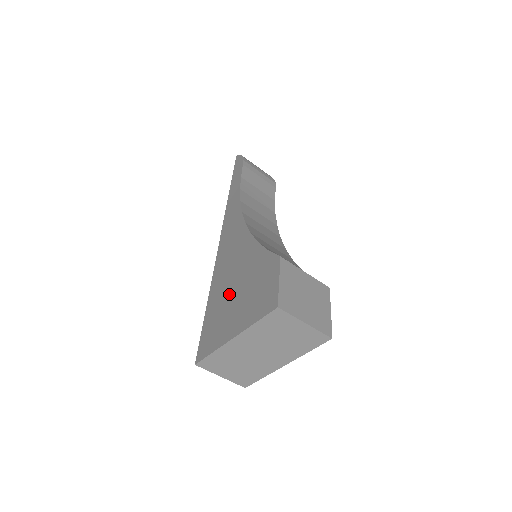
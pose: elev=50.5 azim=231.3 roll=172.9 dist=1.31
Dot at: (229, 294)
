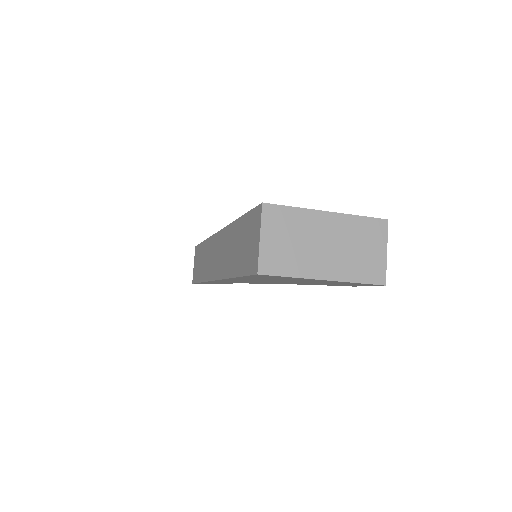
Dot at: occluded
